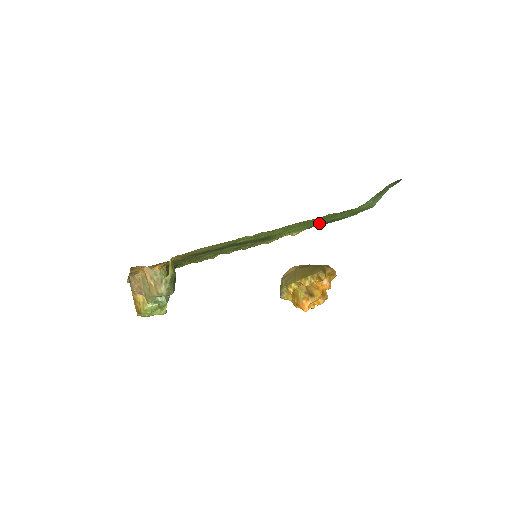
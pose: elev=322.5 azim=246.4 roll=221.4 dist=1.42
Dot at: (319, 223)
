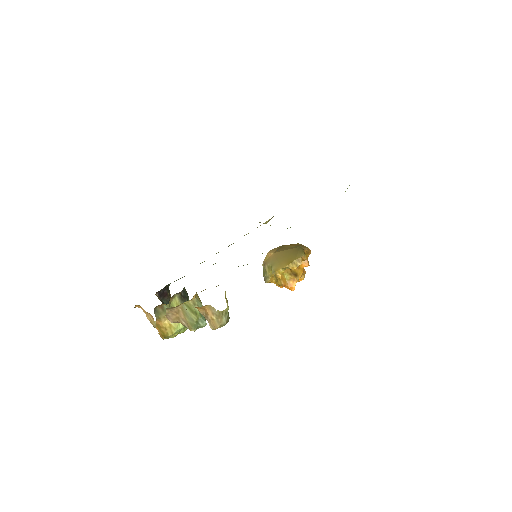
Dot at: occluded
